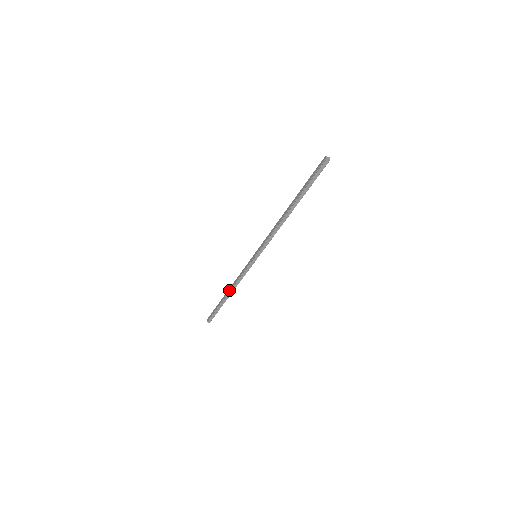
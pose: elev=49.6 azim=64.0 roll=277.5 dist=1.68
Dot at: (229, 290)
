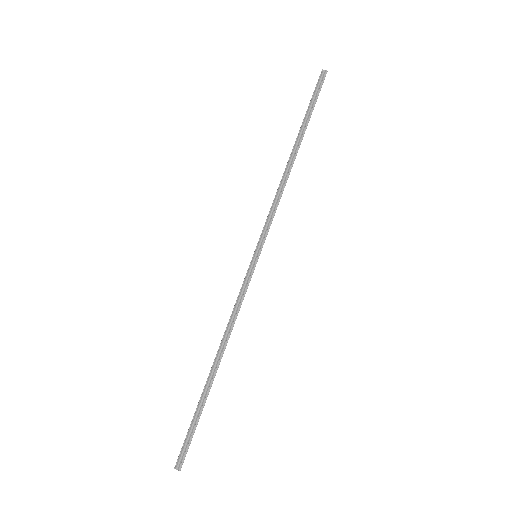
Dot at: occluded
